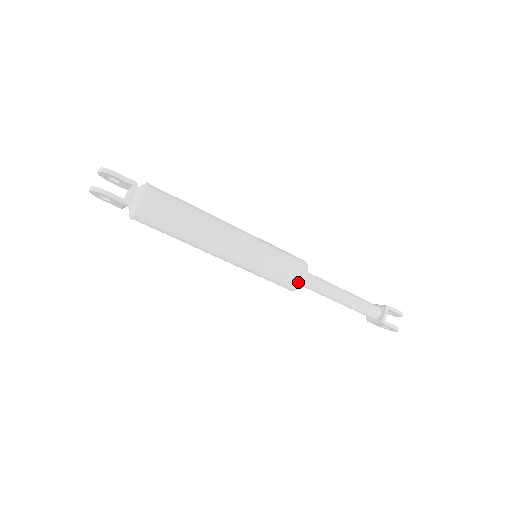
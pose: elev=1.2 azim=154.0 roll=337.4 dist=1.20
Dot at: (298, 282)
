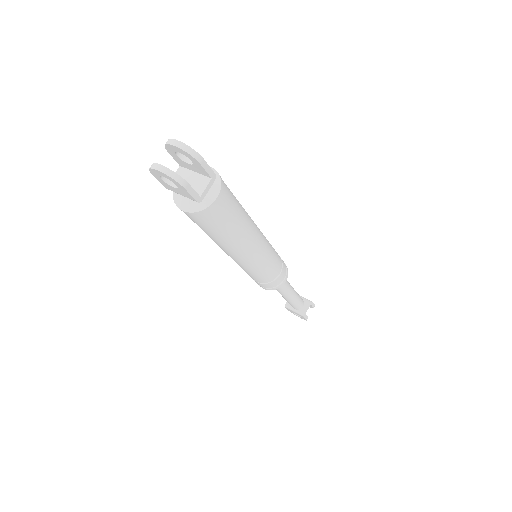
Dot at: (278, 286)
